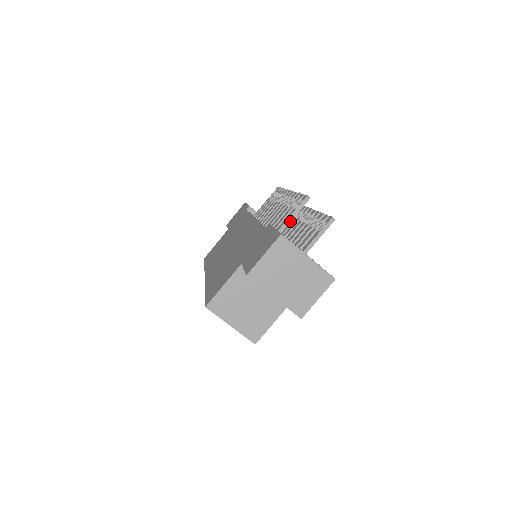
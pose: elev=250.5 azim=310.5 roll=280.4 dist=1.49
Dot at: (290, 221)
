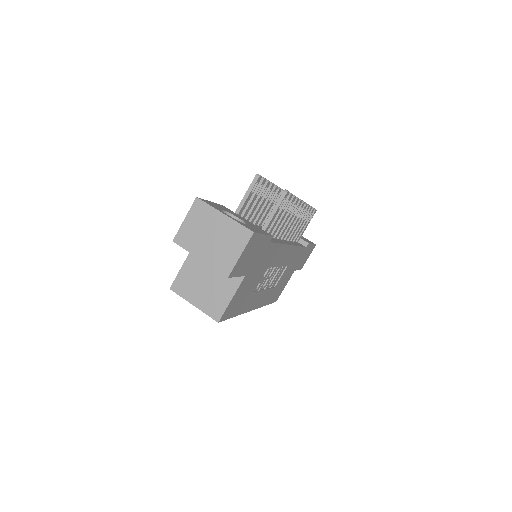
Dot at: (245, 201)
